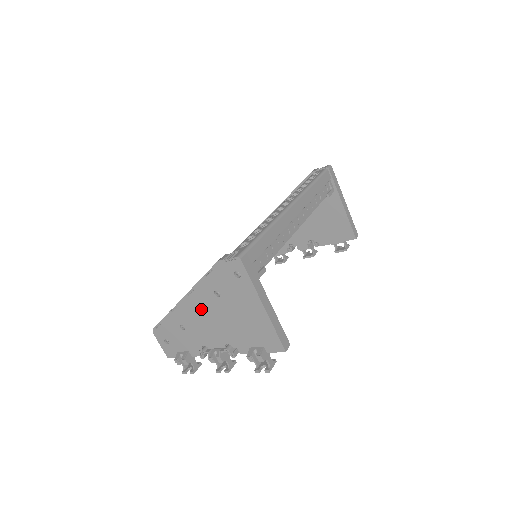
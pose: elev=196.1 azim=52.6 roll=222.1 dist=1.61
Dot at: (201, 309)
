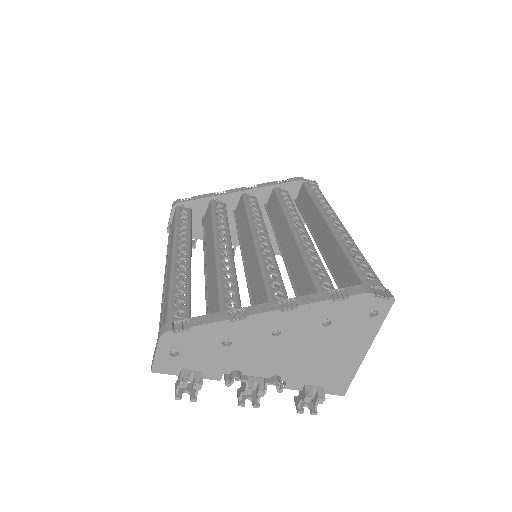
Dot at: (283, 331)
